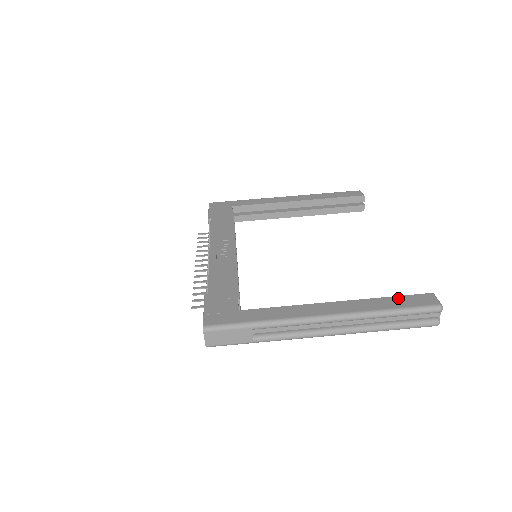
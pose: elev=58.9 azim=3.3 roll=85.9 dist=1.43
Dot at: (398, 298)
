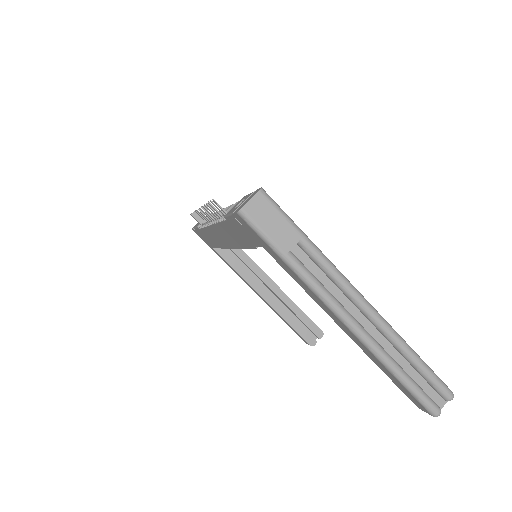
Dot at: occluded
